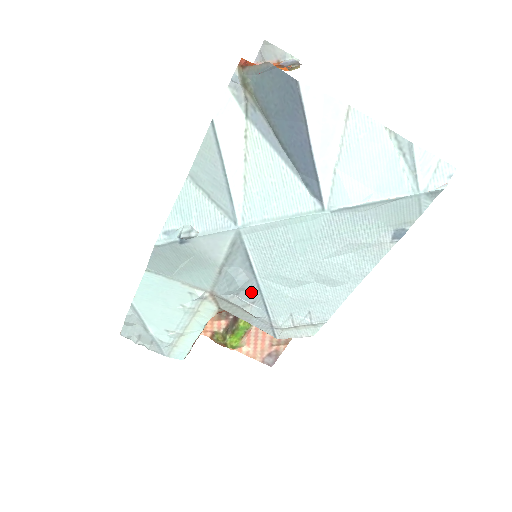
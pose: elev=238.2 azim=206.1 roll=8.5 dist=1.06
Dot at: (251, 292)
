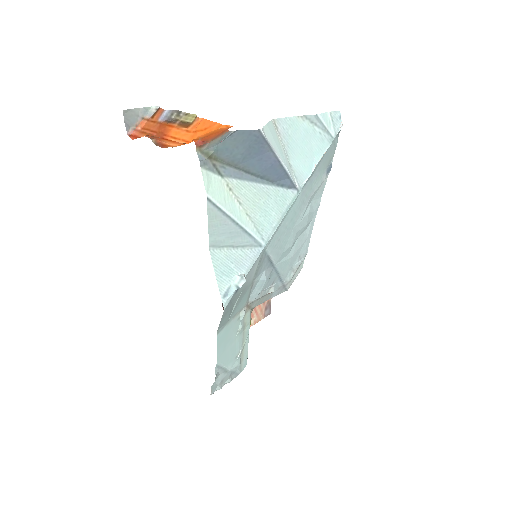
Dot at: (271, 278)
